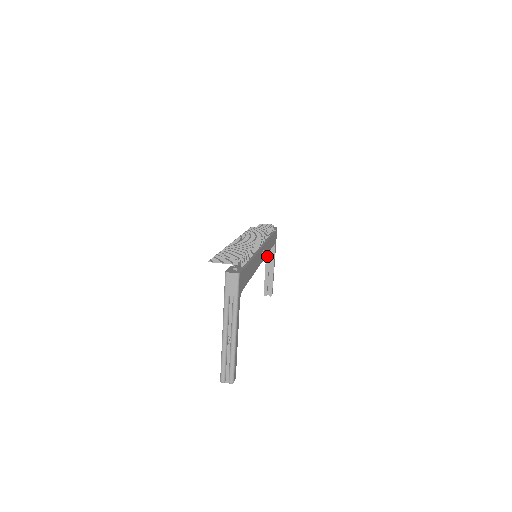
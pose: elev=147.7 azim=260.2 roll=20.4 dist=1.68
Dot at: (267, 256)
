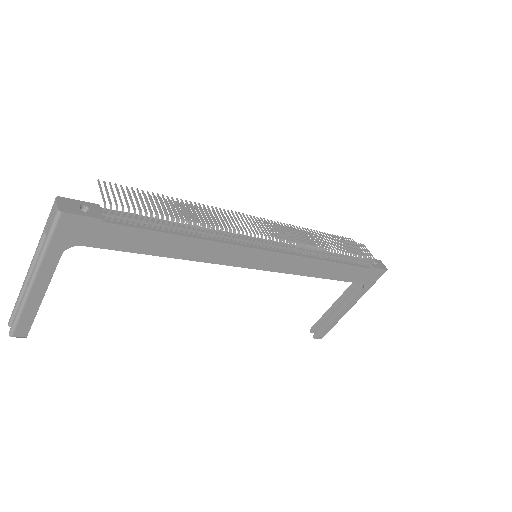
Dot at: (347, 291)
